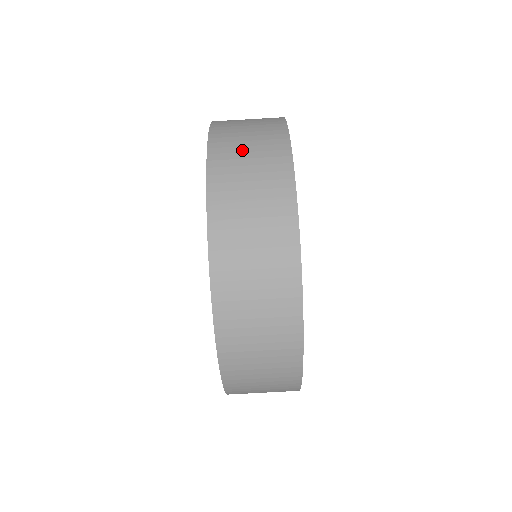
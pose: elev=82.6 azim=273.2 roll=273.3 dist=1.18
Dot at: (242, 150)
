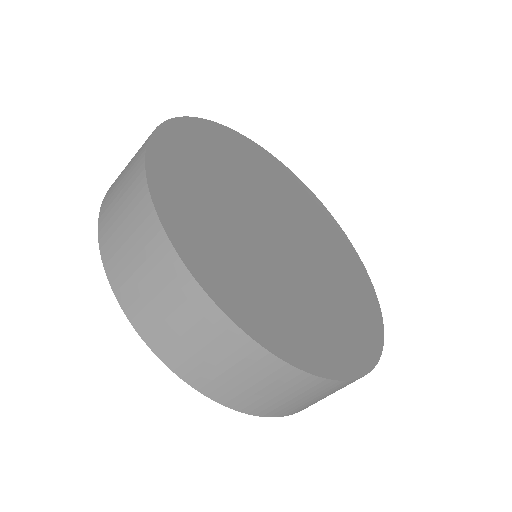
Dot at: (118, 224)
